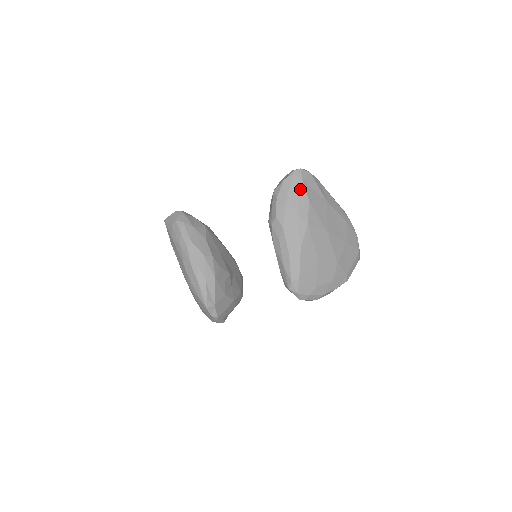
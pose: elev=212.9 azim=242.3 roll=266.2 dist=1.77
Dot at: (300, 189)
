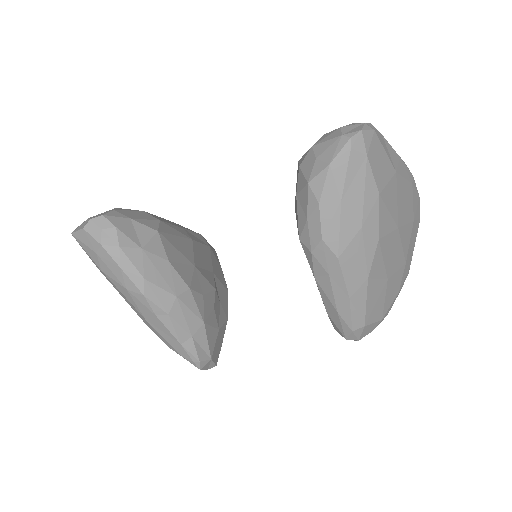
Dot at: (364, 177)
